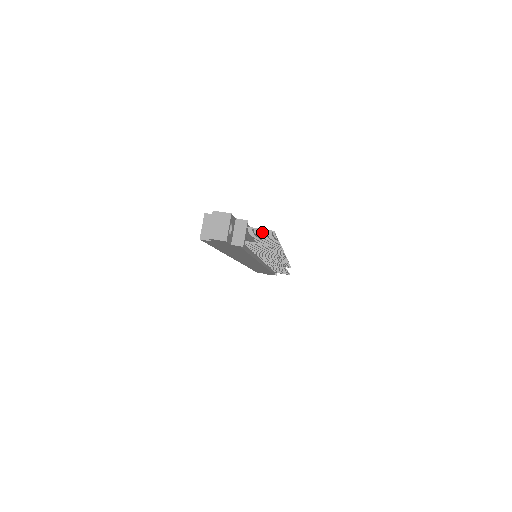
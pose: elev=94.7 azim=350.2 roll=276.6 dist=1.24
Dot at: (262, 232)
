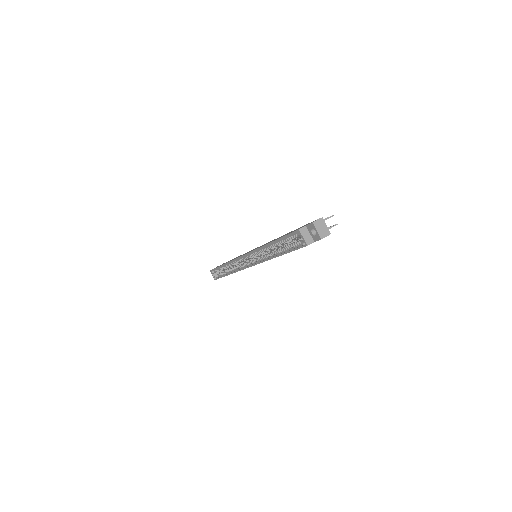
Dot at: occluded
